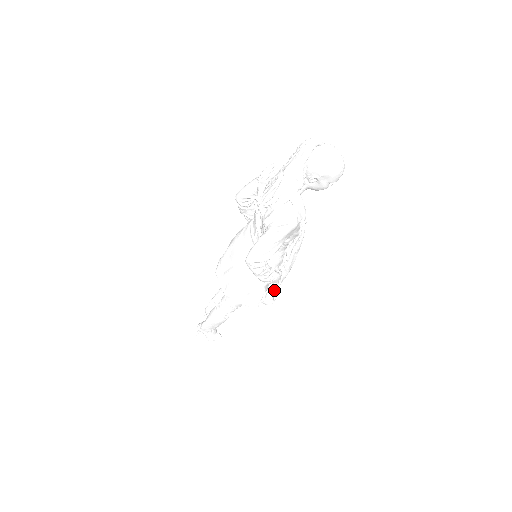
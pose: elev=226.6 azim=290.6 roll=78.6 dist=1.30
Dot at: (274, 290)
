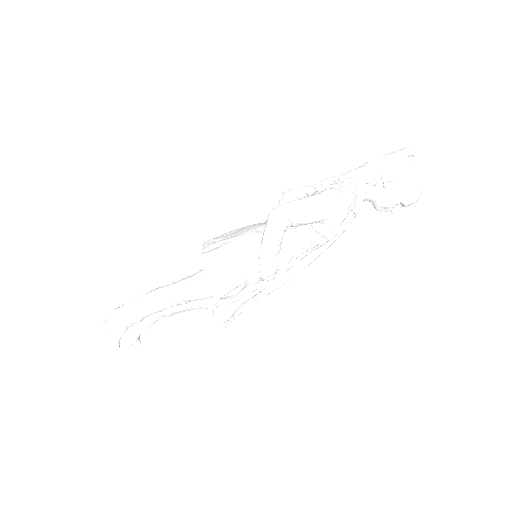
Dot at: (242, 304)
